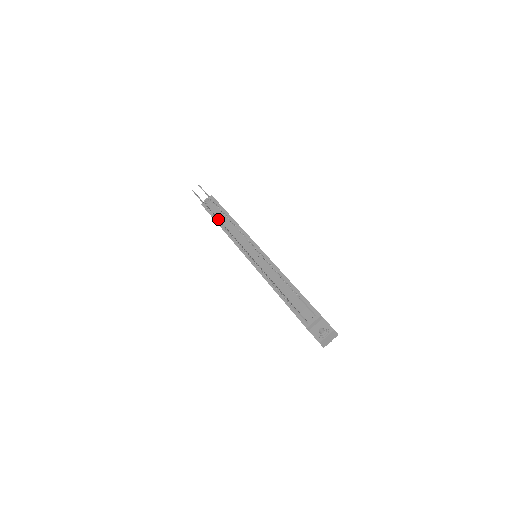
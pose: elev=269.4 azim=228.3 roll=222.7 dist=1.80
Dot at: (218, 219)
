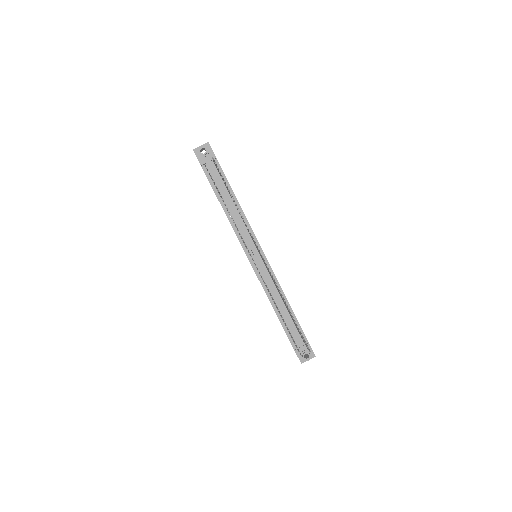
Dot at: occluded
